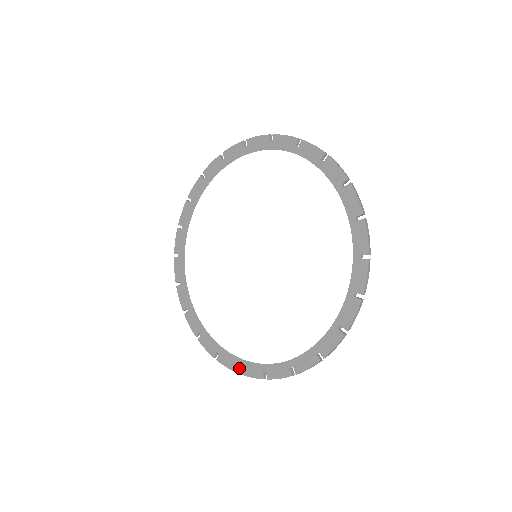
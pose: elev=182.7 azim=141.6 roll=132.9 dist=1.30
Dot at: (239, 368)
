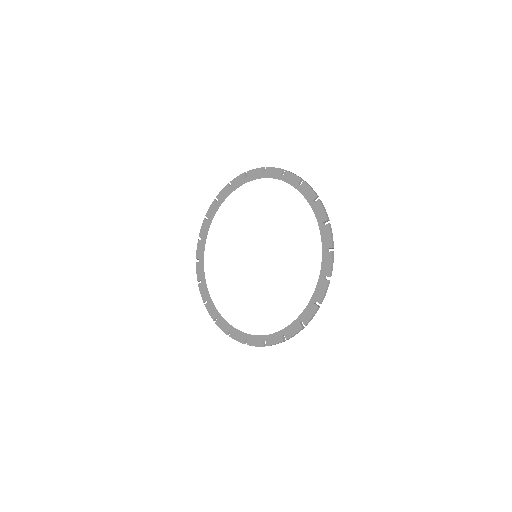
Dot at: (284, 338)
